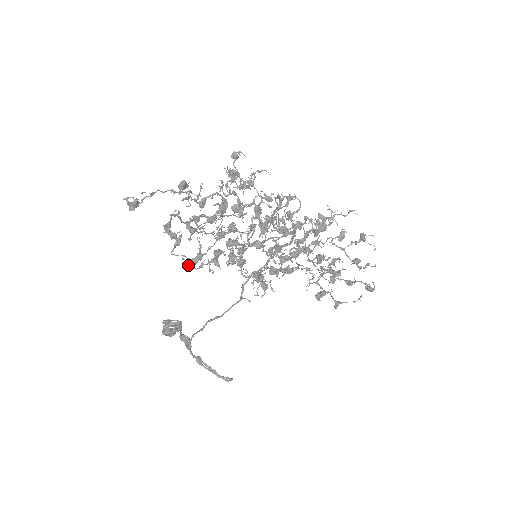
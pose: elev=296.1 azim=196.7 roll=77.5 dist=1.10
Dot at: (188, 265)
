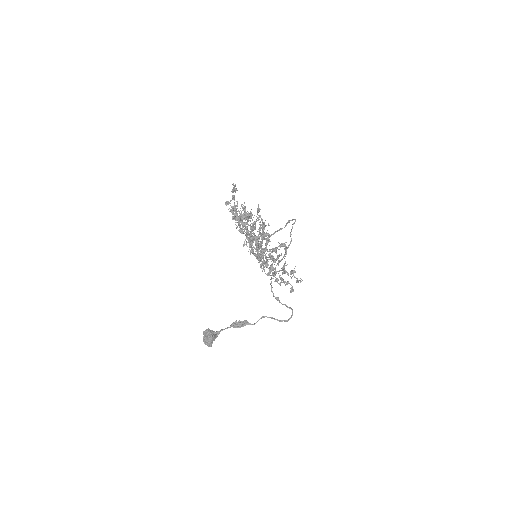
Dot at: occluded
